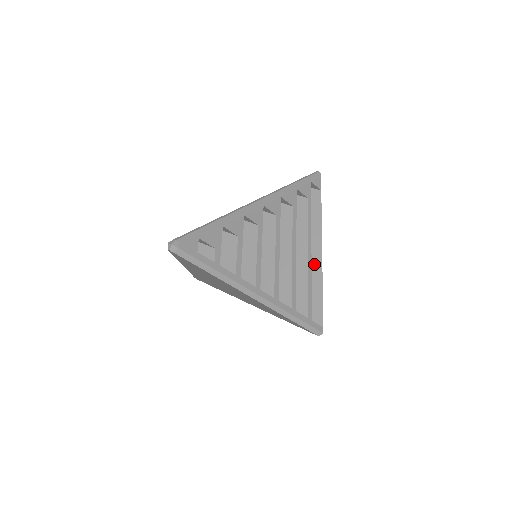
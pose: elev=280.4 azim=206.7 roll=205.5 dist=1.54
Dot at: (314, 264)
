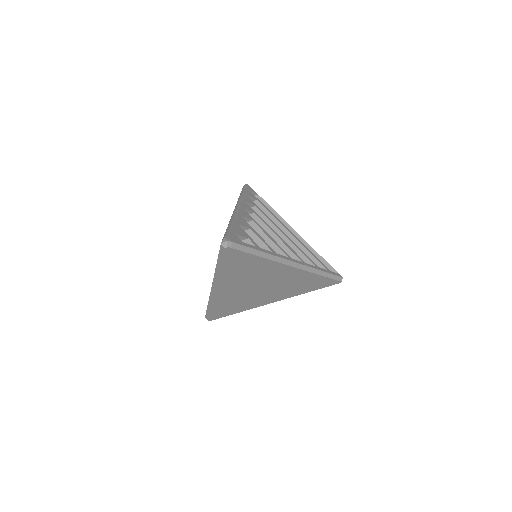
Dot at: occluded
